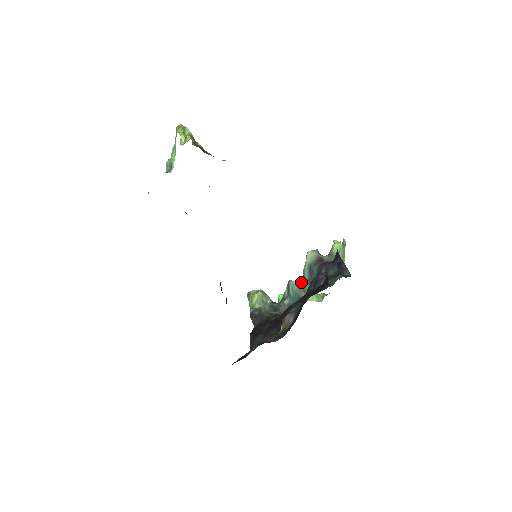
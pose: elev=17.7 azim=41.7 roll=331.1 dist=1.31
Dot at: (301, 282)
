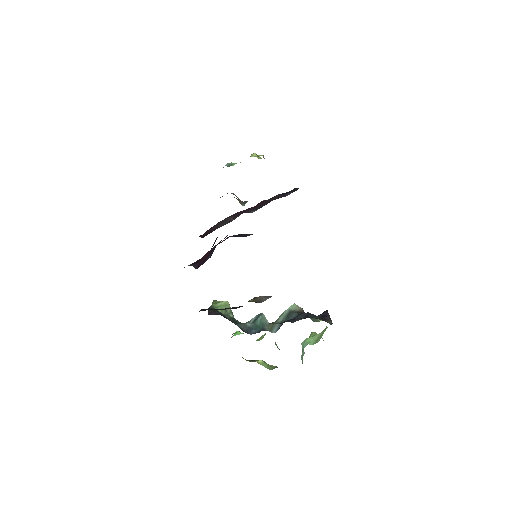
Dot at: (272, 322)
